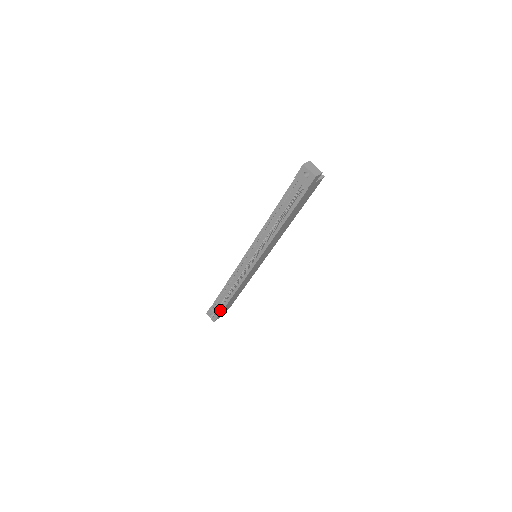
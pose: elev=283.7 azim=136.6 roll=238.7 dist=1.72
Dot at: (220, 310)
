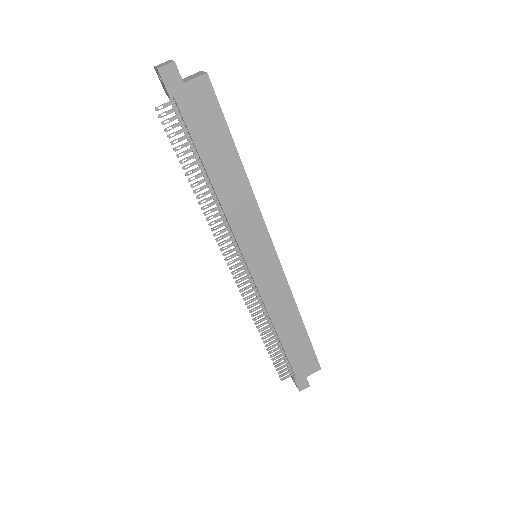
Dot at: (291, 368)
